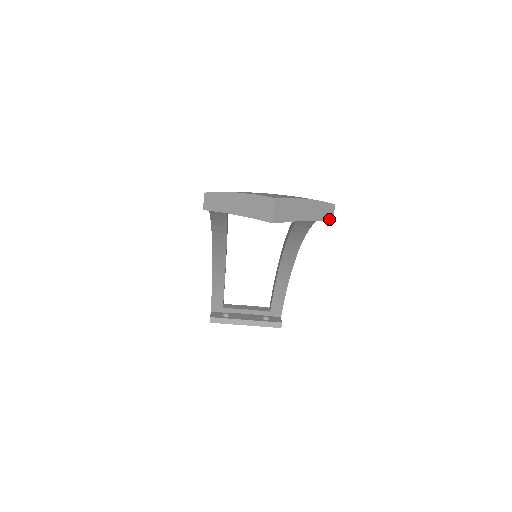
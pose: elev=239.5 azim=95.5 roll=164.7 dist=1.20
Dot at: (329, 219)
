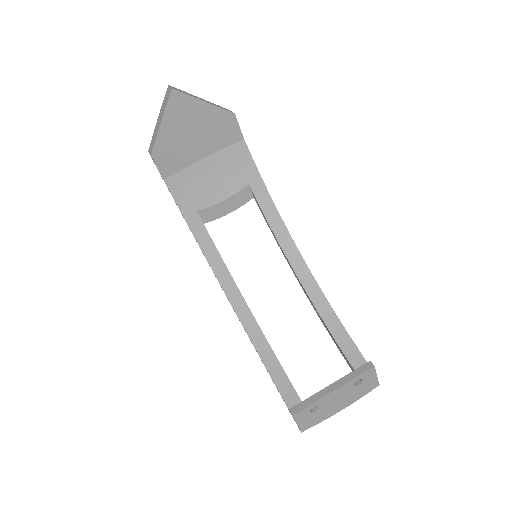
Dot at: (230, 112)
